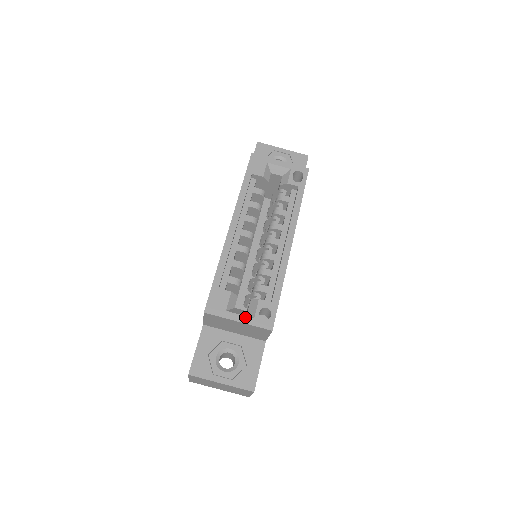
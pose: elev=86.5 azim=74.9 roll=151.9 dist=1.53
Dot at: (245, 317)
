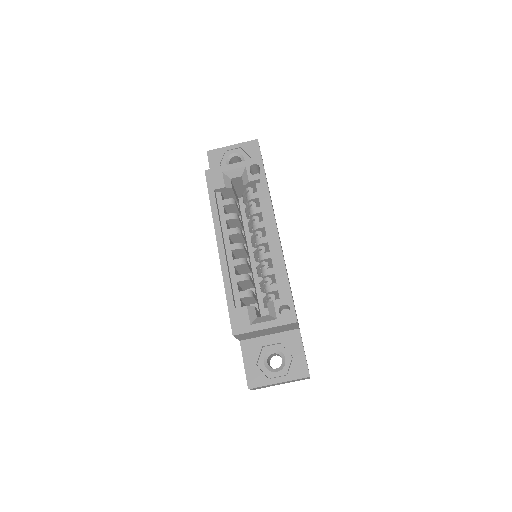
Dot at: (269, 322)
